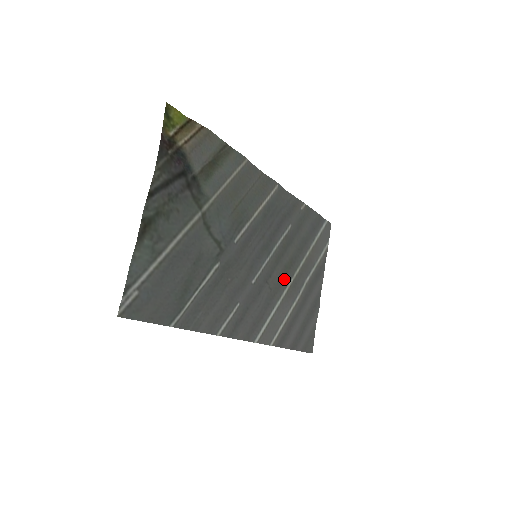
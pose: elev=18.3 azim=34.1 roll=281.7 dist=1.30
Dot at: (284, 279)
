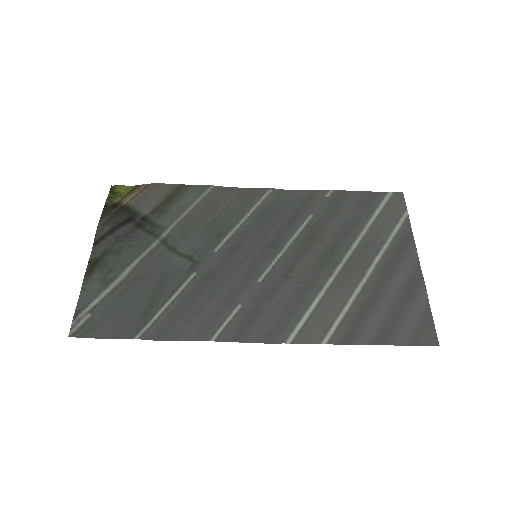
Dot at: (325, 268)
